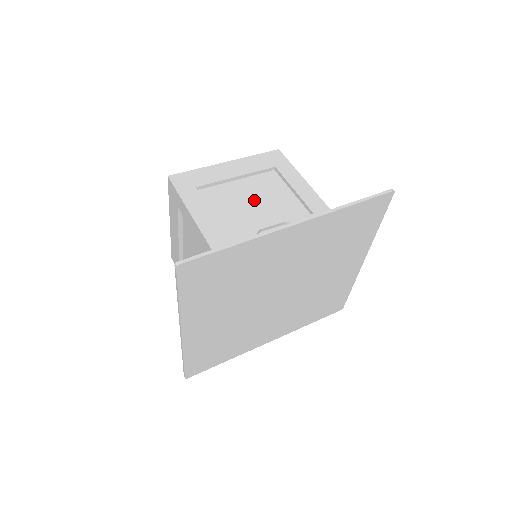
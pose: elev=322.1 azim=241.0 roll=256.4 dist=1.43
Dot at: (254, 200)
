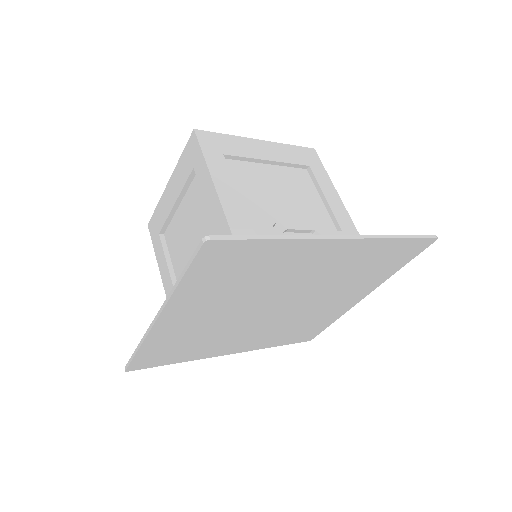
Dot at: (282, 194)
